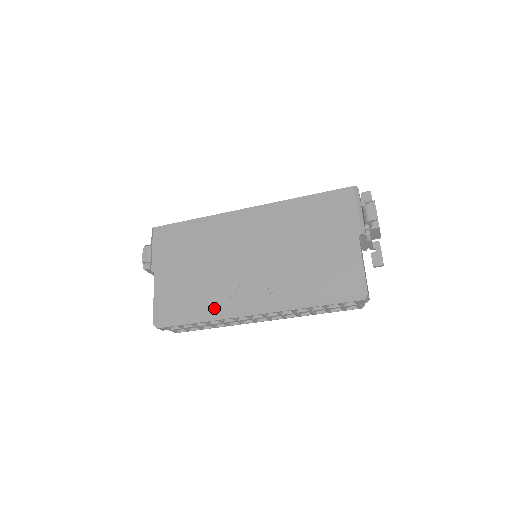
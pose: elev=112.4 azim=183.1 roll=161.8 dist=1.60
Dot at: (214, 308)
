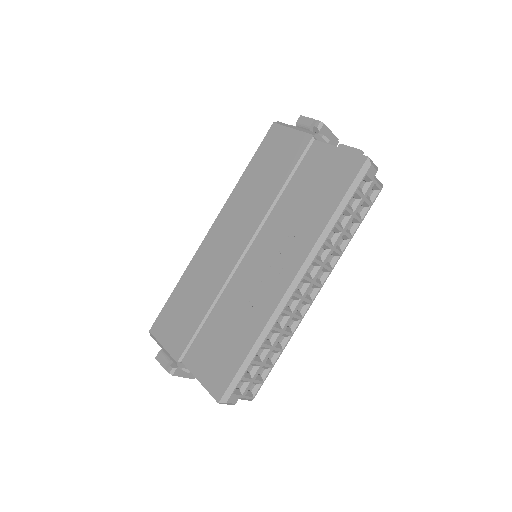
Dot at: (258, 321)
